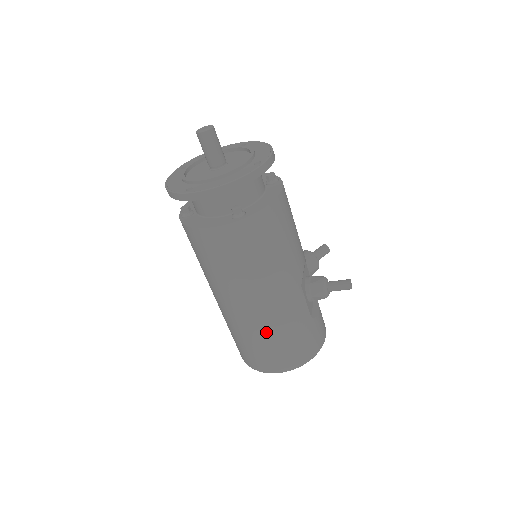
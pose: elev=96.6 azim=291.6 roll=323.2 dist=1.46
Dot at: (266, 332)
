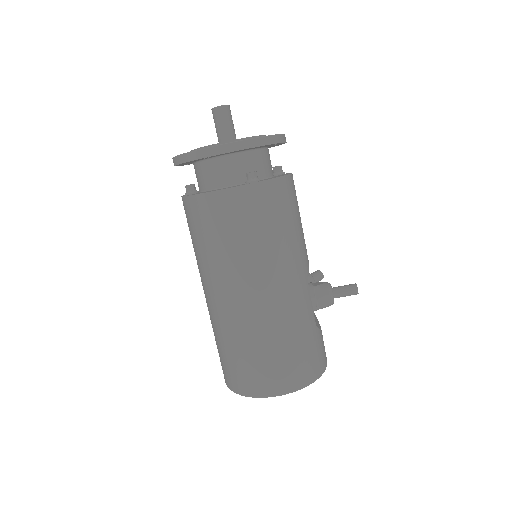
Dot at: (270, 332)
